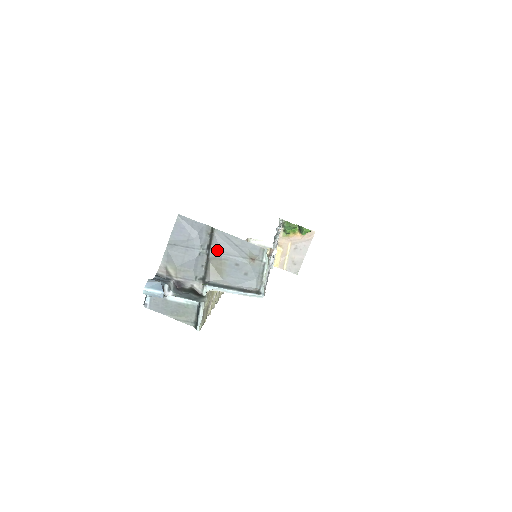
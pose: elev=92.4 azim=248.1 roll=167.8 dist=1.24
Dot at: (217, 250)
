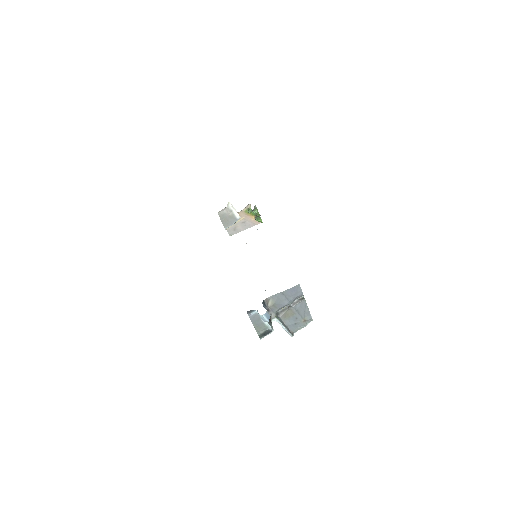
Dot at: (296, 308)
